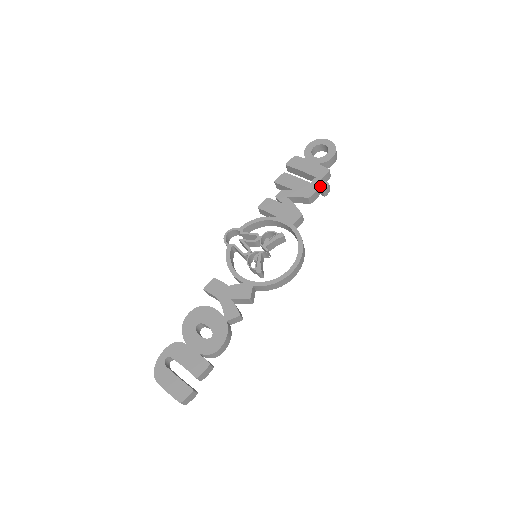
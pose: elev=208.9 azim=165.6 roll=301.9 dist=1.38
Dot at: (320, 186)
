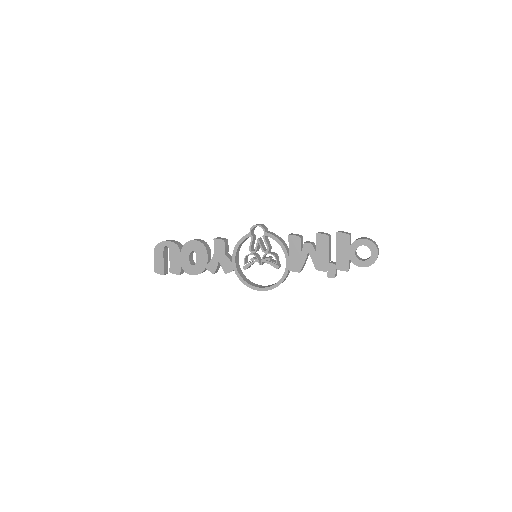
Dot at: (329, 272)
